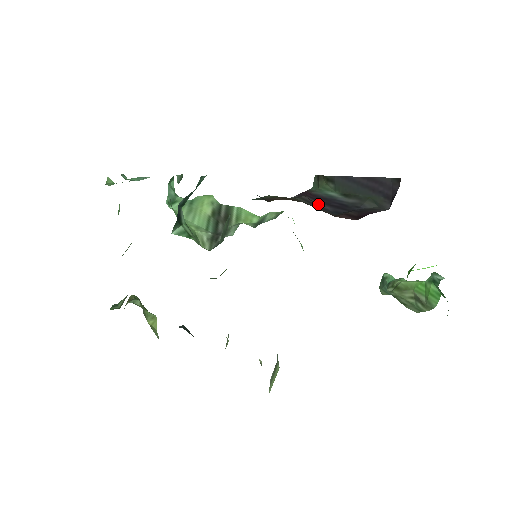
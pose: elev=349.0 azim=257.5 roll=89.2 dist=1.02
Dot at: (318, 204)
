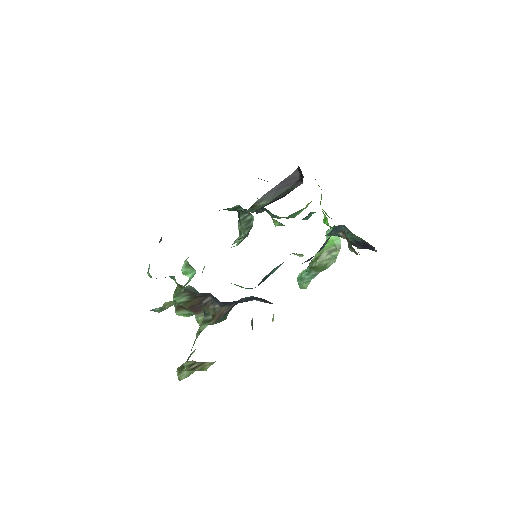
Dot at: occluded
